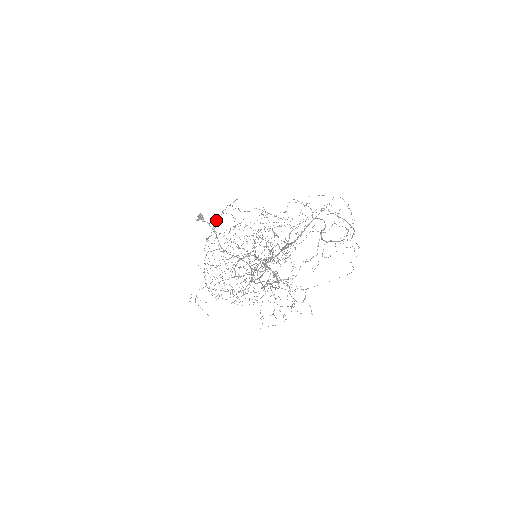
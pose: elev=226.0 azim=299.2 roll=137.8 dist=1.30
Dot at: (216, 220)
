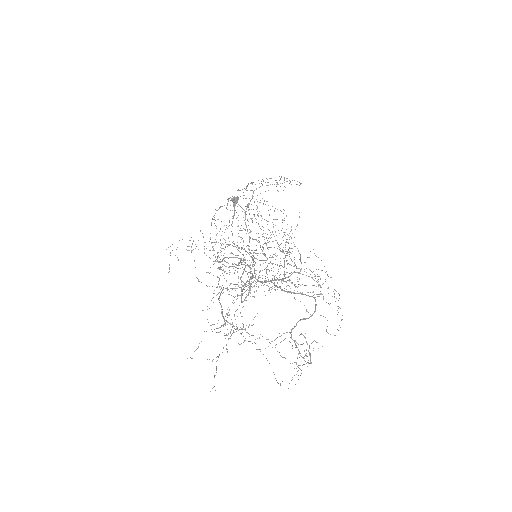
Dot at: occluded
